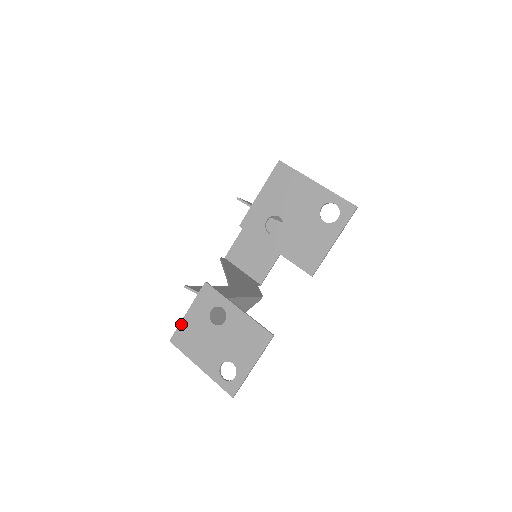
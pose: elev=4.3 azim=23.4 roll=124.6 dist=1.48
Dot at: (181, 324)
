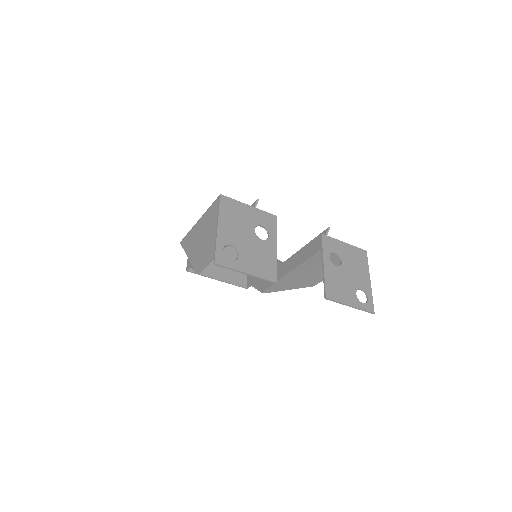
Dot at: (238, 202)
